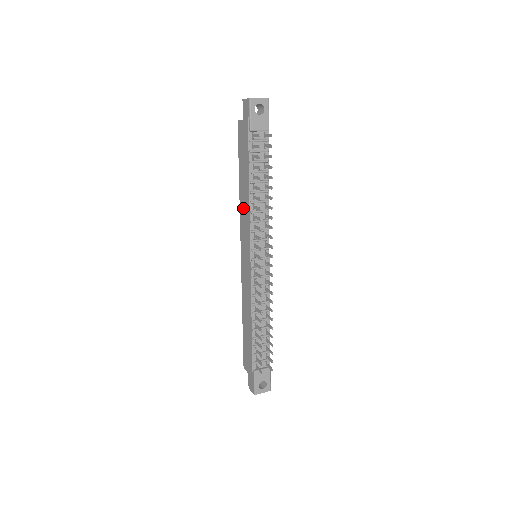
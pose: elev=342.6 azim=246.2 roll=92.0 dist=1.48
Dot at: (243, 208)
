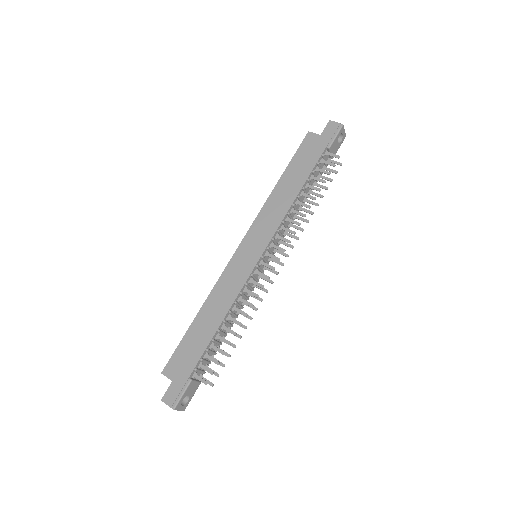
Dot at: (274, 205)
